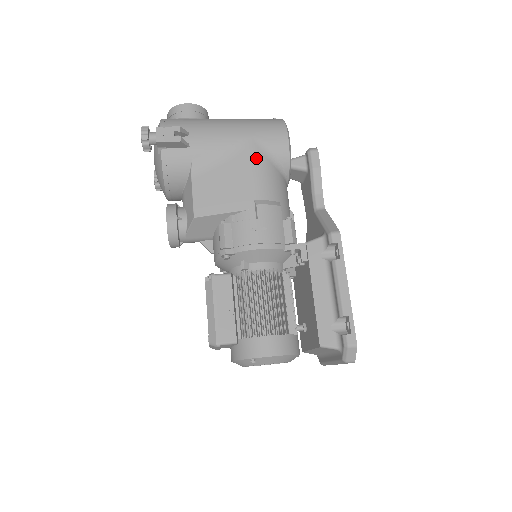
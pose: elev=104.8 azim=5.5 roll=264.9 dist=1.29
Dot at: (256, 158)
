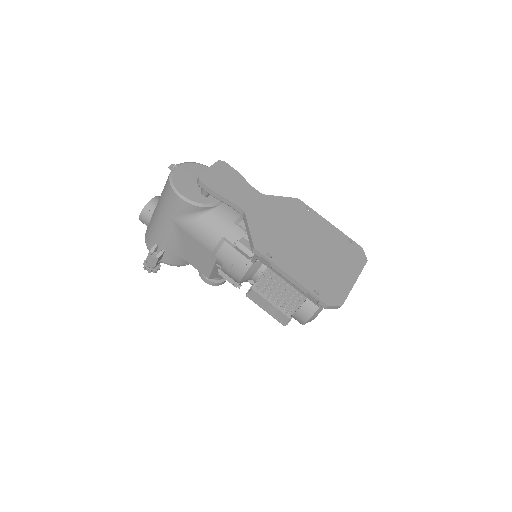
Dot at: (186, 227)
